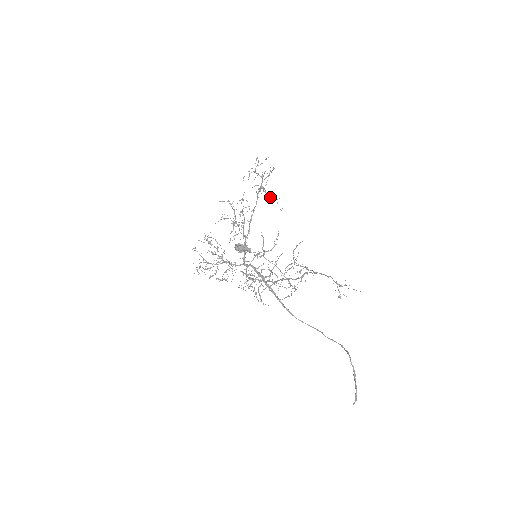
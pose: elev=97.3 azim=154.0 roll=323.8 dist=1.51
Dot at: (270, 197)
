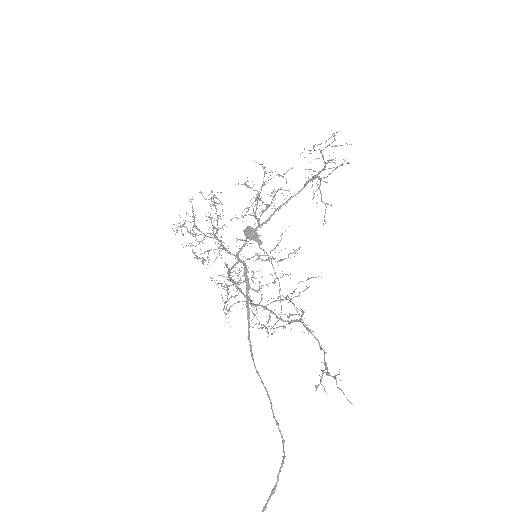
Dot at: occluded
